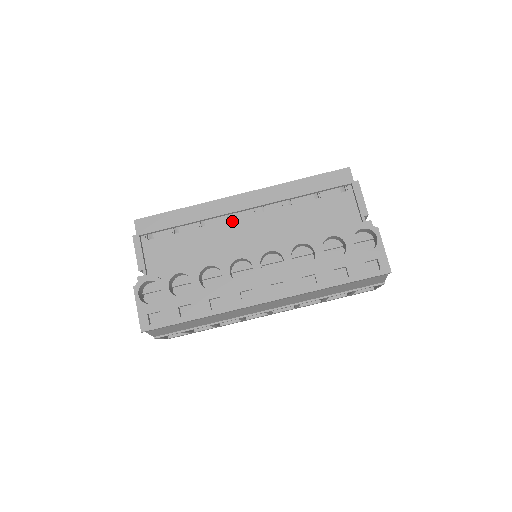
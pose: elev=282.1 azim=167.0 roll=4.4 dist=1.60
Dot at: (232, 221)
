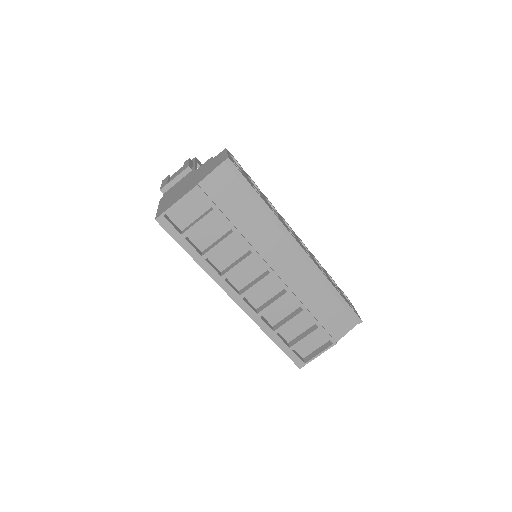
Dot at: occluded
